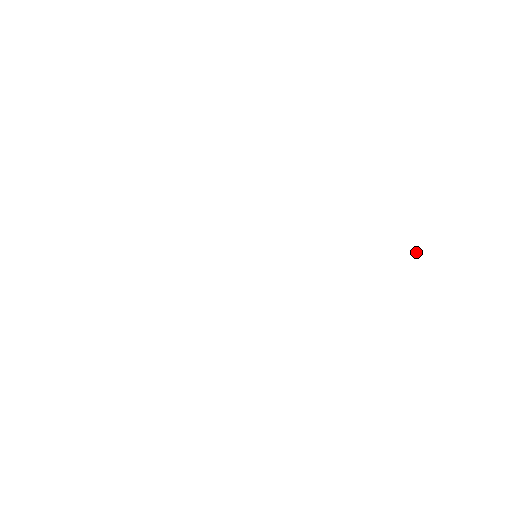
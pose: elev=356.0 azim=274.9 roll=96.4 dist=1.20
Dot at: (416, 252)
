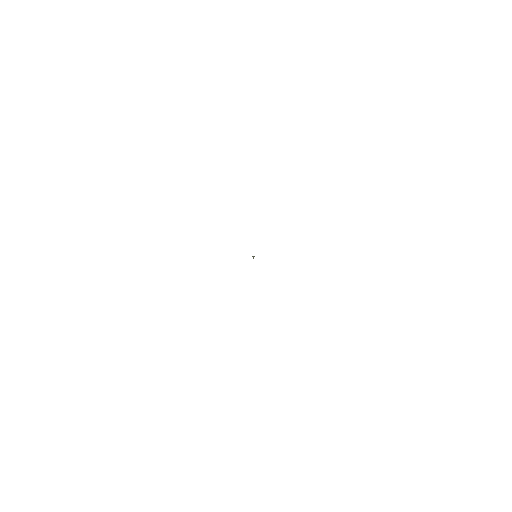
Dot at: occluded
